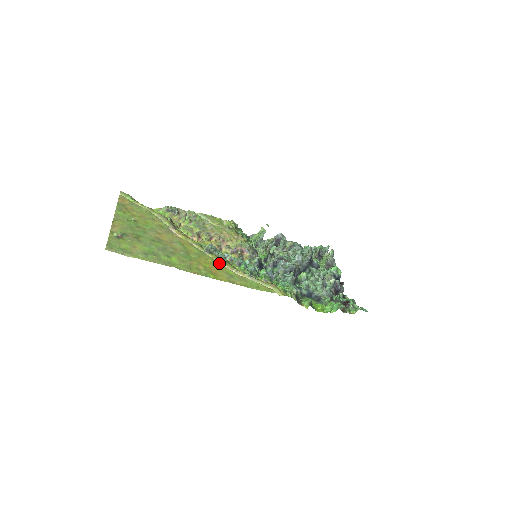
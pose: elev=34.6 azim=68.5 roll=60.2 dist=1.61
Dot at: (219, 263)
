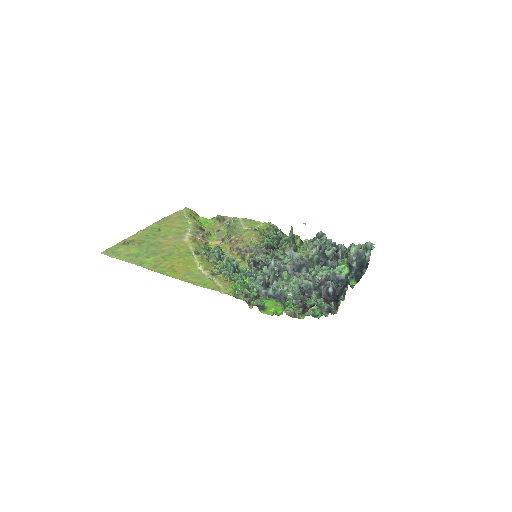
Dot at: (195, 262)
